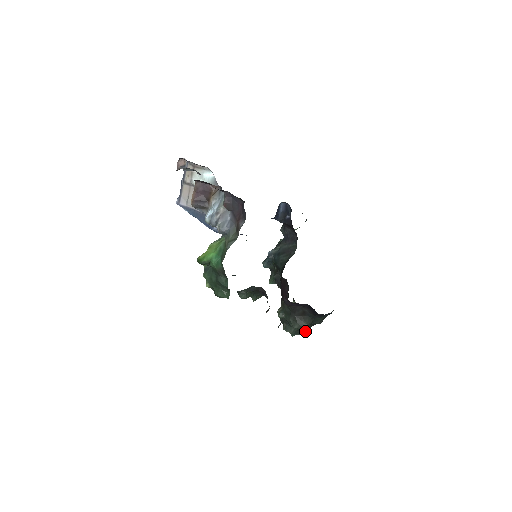
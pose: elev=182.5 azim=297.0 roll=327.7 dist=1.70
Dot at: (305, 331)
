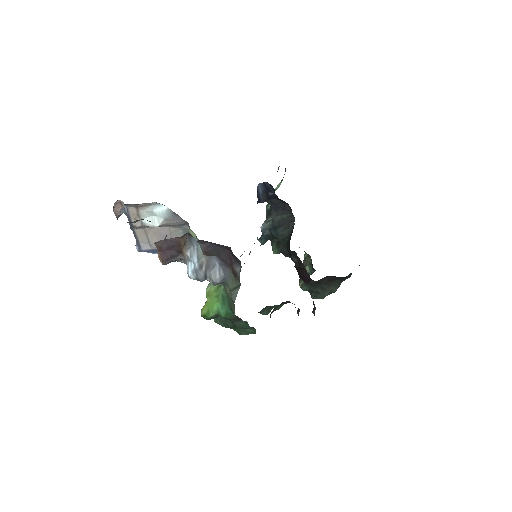
Dot at: occluded
